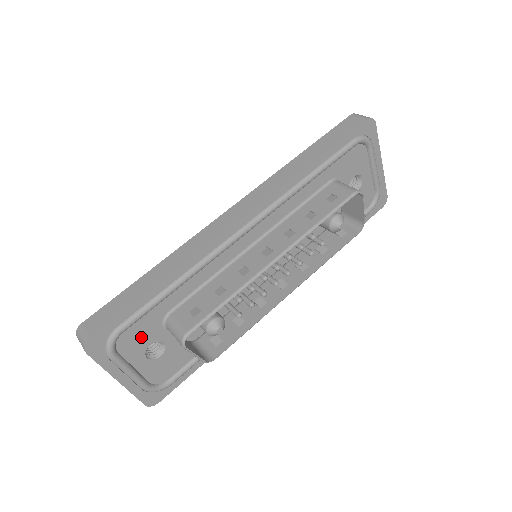
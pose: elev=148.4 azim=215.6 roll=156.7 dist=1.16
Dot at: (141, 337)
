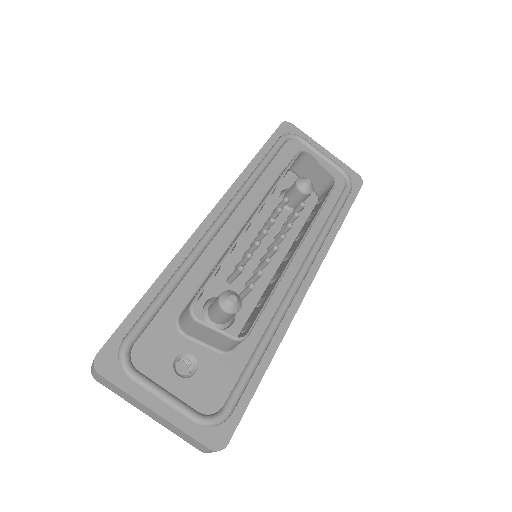
Dot at: (159, 349)
